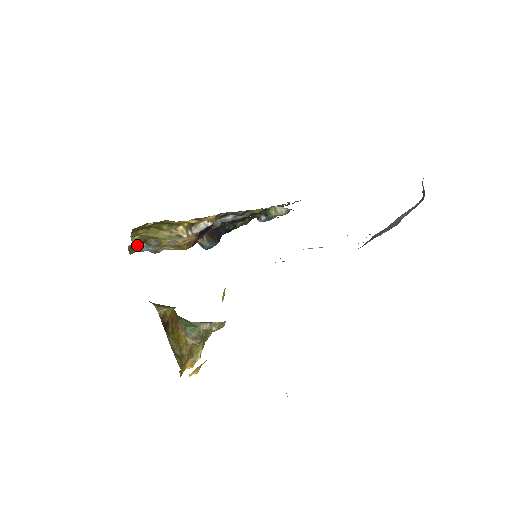
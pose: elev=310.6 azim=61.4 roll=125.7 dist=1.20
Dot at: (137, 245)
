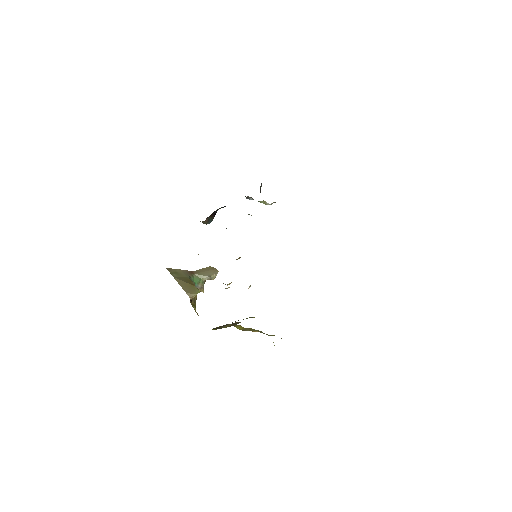
Dot at: occluded
